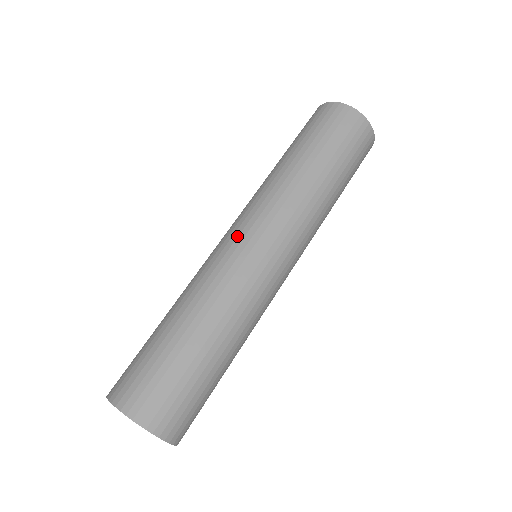
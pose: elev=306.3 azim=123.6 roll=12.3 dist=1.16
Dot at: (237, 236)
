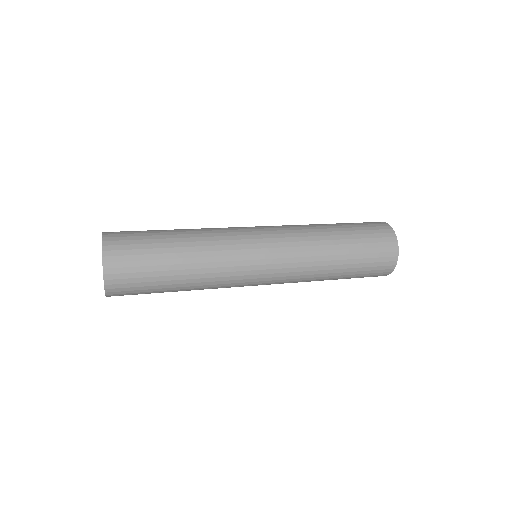
Dot at: occluded
